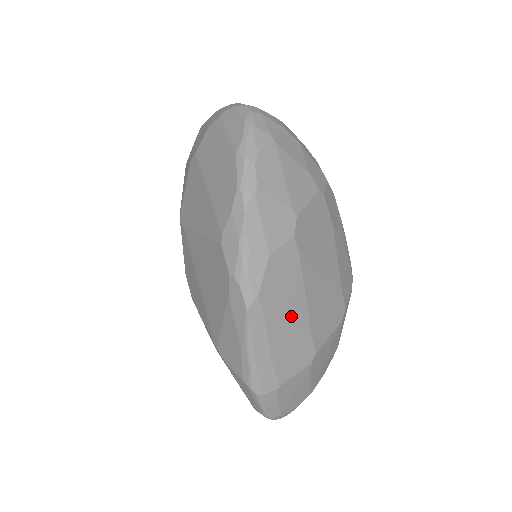
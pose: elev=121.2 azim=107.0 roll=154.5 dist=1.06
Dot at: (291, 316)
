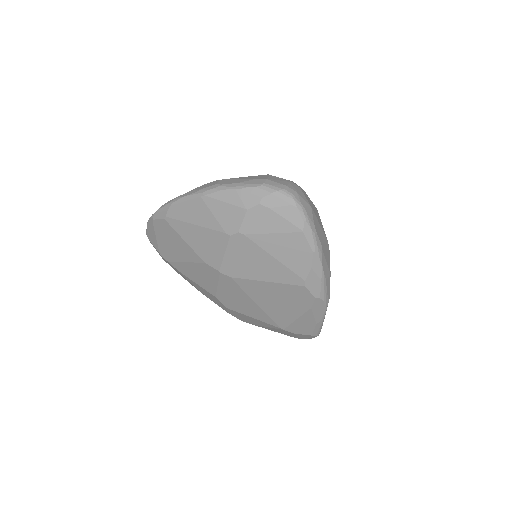
Dot at: occluded
